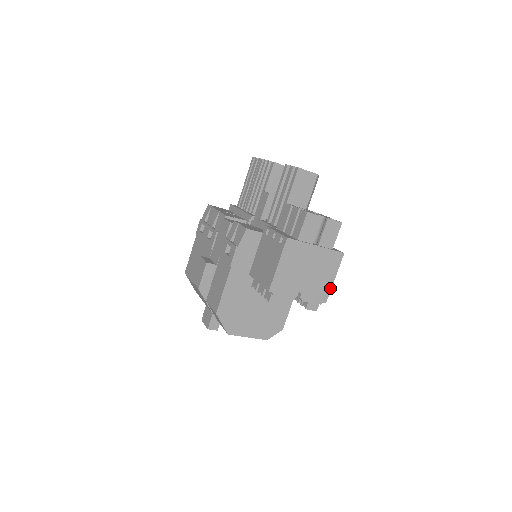
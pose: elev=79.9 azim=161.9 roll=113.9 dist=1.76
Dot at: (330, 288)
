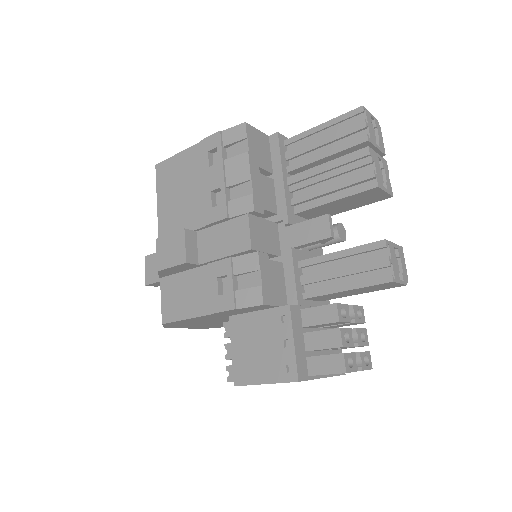
Dot at: occluded
